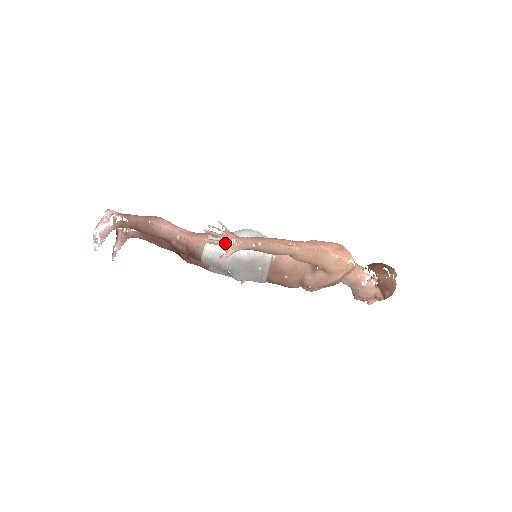
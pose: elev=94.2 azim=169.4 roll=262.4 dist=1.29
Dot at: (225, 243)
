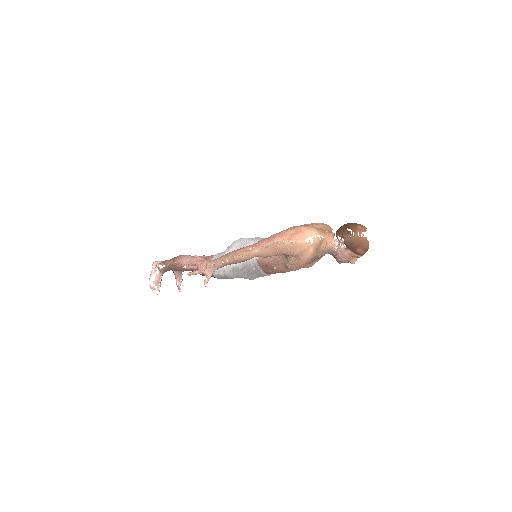
Dot at: (202, 270)
